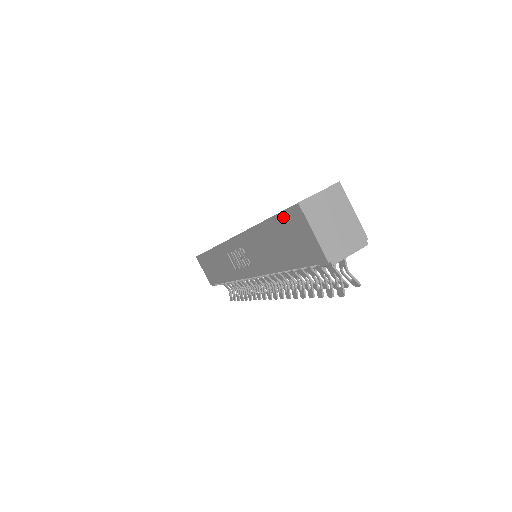
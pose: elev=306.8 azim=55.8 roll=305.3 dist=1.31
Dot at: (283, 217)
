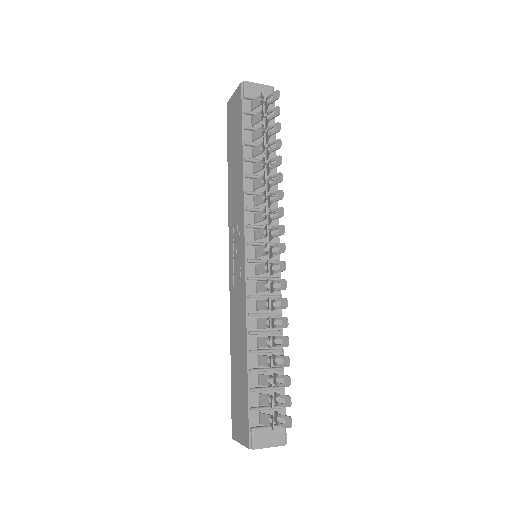
Dot at: (228, 129)
